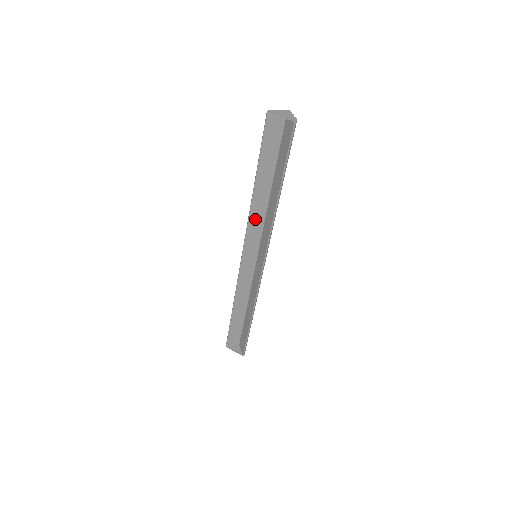
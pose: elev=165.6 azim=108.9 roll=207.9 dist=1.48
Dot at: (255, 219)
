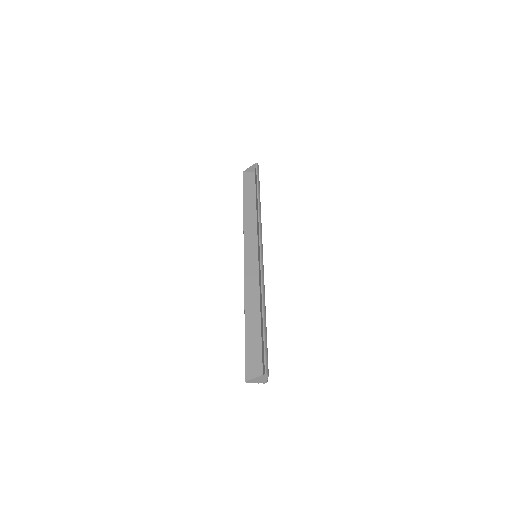
Dot at: (249, 229)
